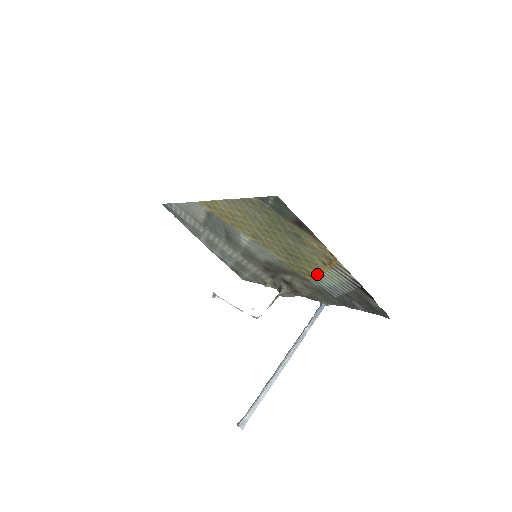
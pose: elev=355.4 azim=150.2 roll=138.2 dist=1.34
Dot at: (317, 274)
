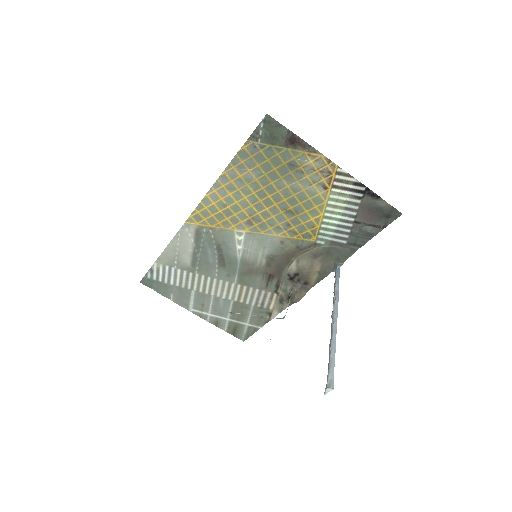
Dot at: (321, 219)
